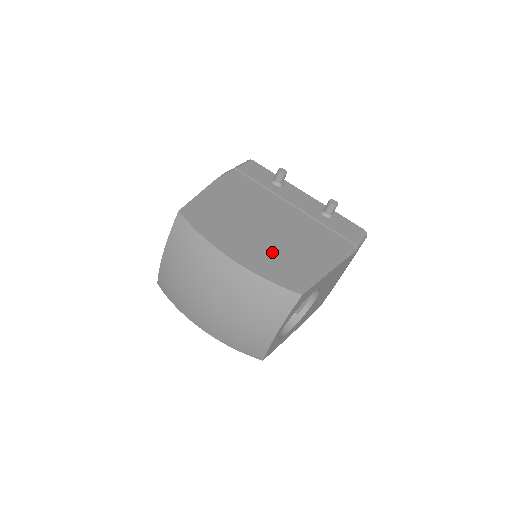
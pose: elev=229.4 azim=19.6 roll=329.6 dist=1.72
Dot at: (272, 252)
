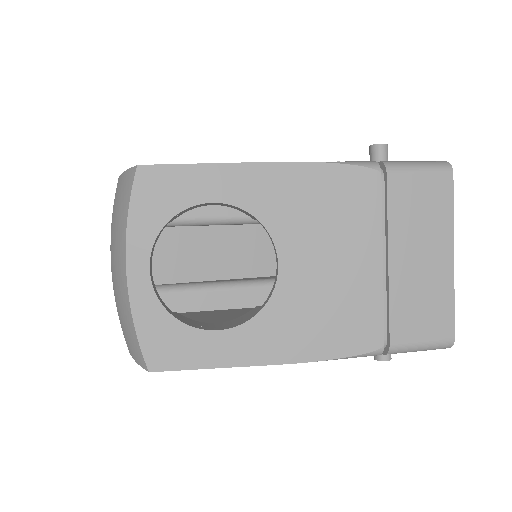
Dot at: occluded
